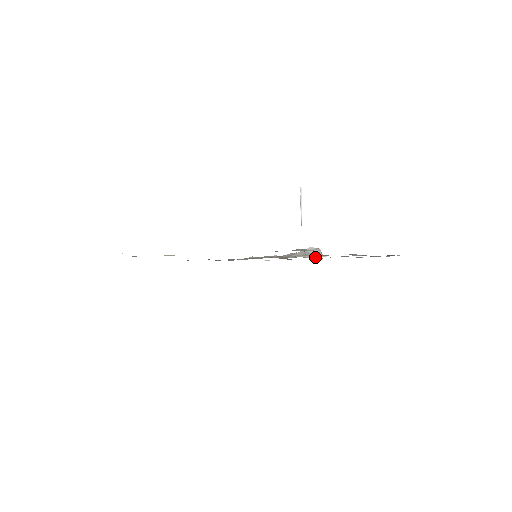
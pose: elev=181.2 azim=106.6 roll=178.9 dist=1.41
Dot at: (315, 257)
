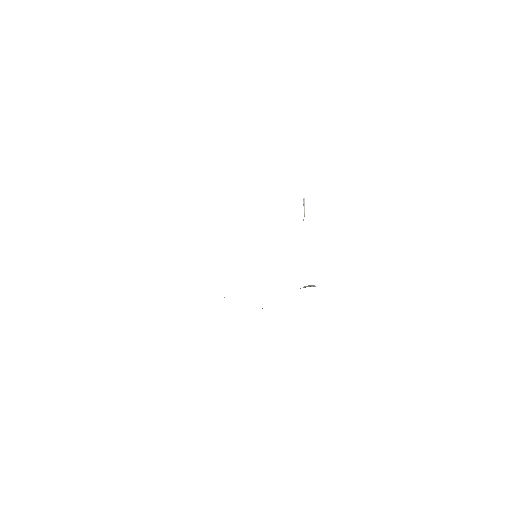
Dot at: occluded
